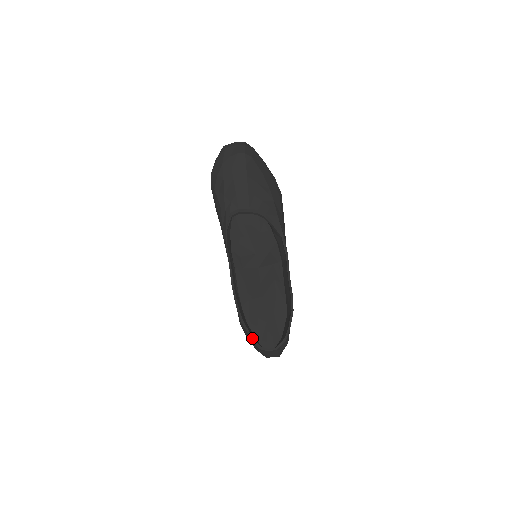
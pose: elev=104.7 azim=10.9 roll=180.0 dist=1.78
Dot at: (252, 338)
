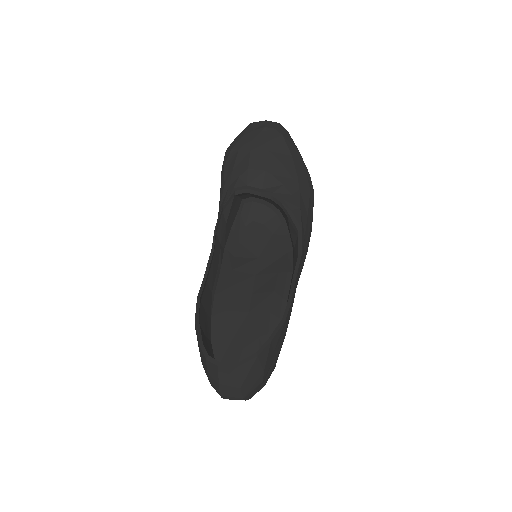
Dot at: (201, 342)
